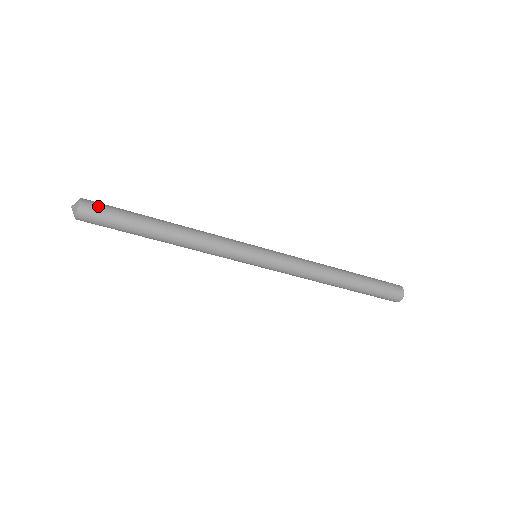
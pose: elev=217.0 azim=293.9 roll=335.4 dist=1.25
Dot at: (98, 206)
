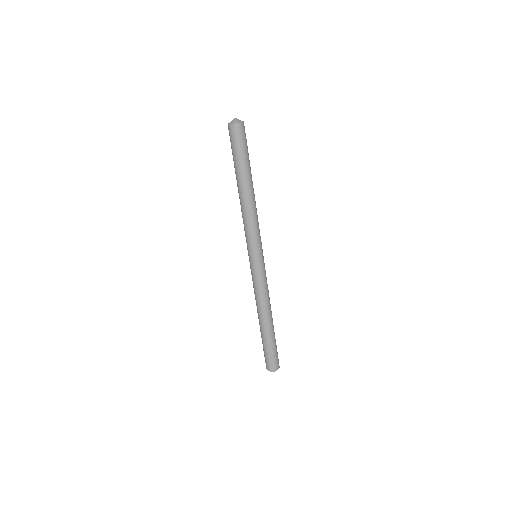
Dot at: occluded
